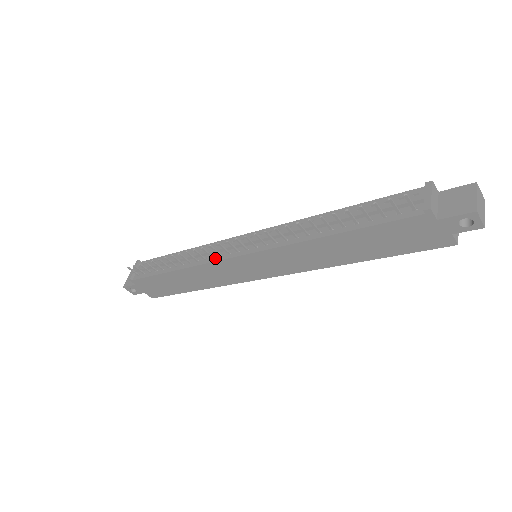
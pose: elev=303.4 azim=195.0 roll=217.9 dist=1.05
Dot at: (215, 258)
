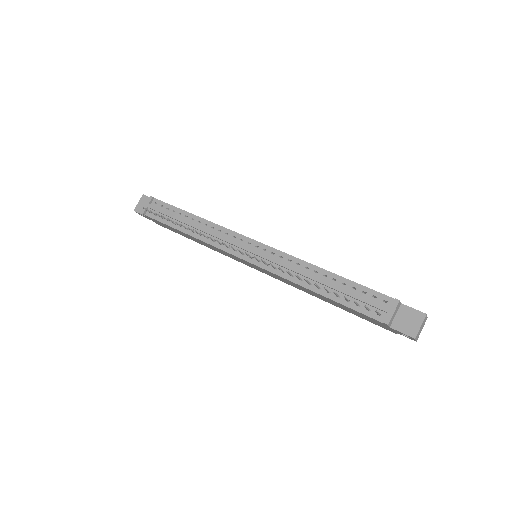
Dot at: (223, 247)
